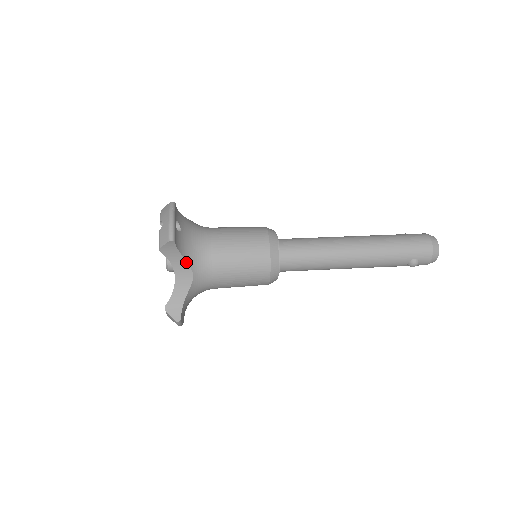
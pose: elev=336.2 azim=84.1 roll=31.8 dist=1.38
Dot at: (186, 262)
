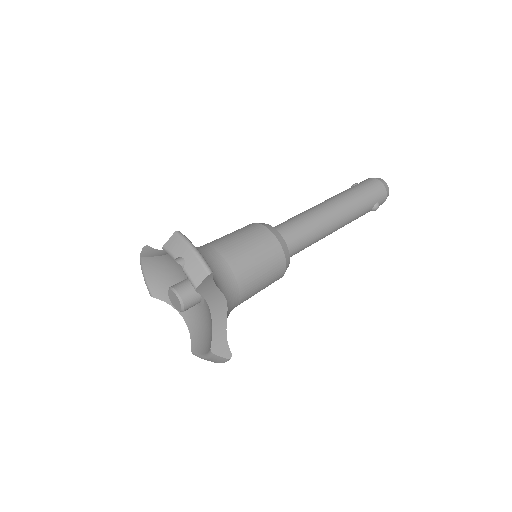
Dot at: (219, 291)
